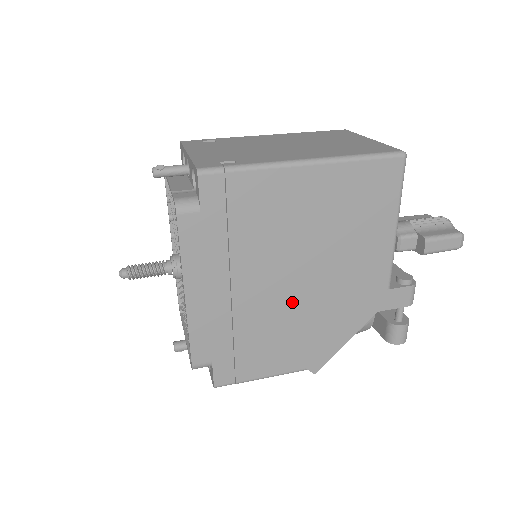
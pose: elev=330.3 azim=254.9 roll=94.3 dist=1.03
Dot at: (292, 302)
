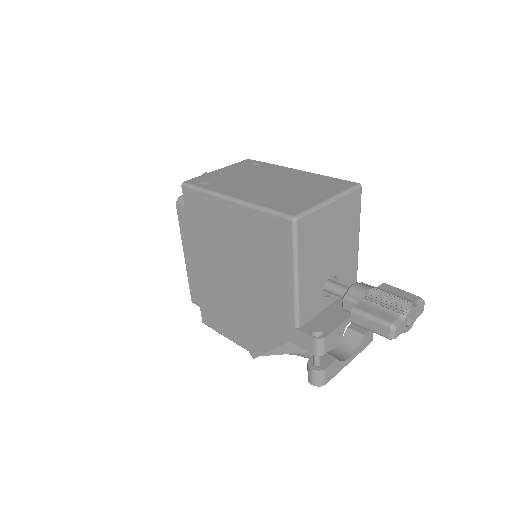
Dot at: (234, 294)
